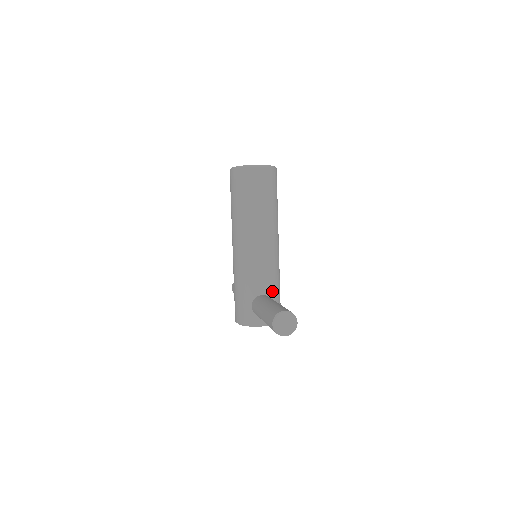
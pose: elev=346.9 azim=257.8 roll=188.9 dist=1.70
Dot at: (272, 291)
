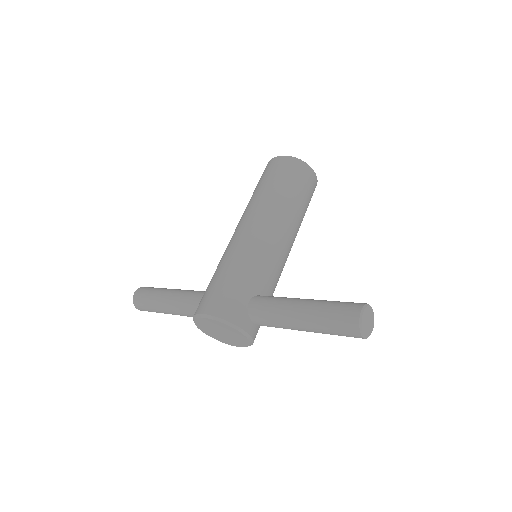
Dot at: occluded
